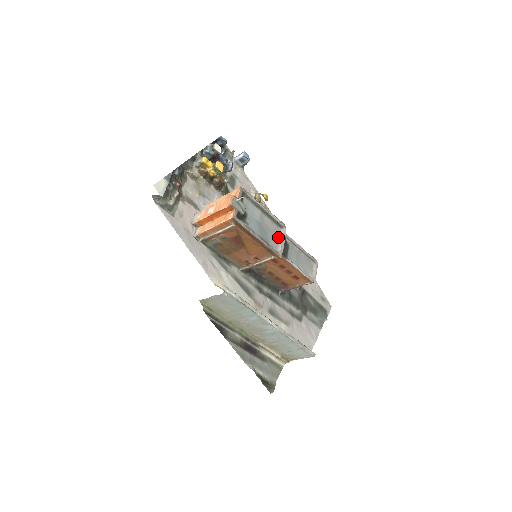
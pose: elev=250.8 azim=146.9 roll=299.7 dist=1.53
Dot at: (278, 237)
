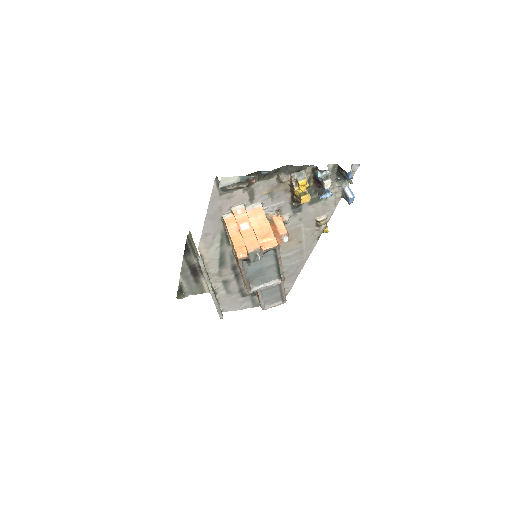
Dot at: (267, 281)
